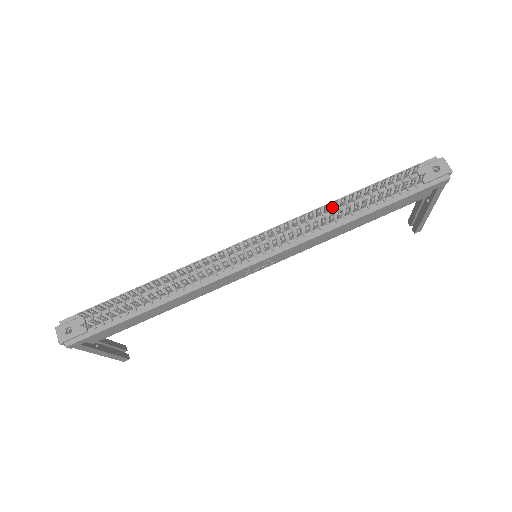
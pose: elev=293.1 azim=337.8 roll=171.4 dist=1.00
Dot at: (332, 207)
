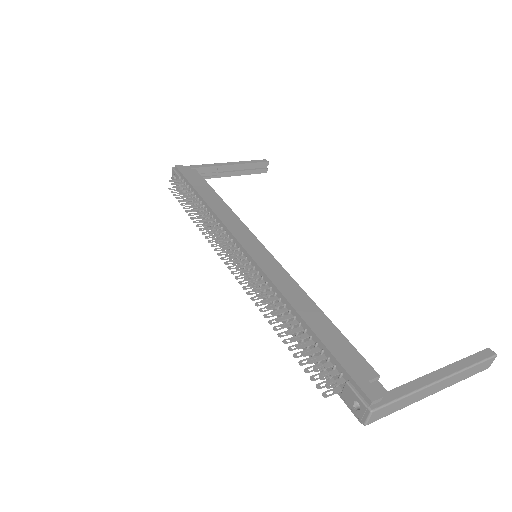
Dot at: occluded
